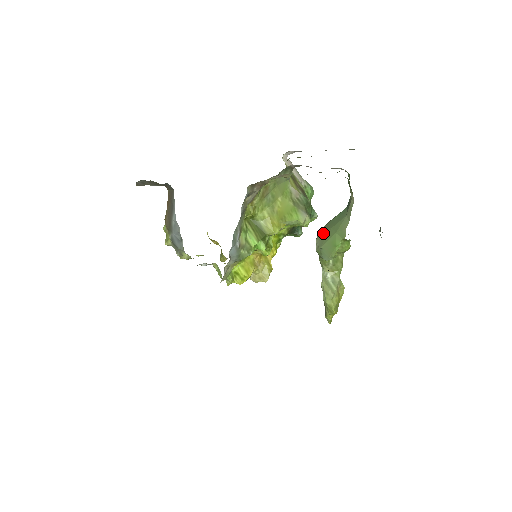
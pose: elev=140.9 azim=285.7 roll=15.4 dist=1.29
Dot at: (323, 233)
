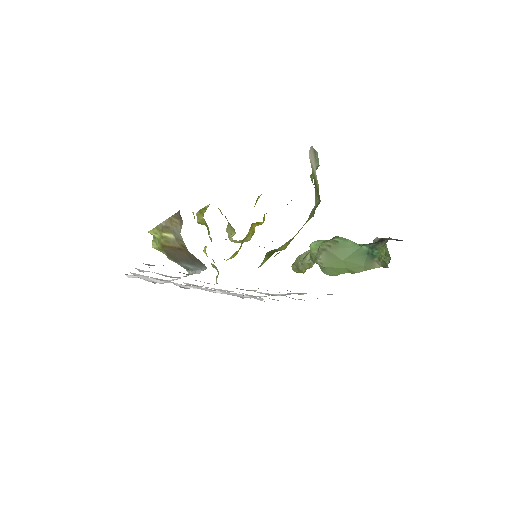
Dot at: (331, 257)
